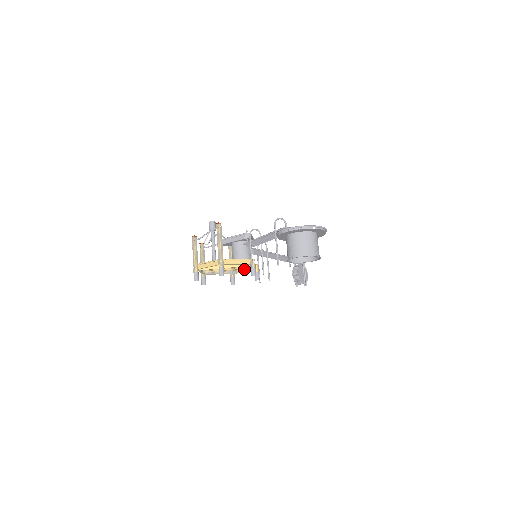
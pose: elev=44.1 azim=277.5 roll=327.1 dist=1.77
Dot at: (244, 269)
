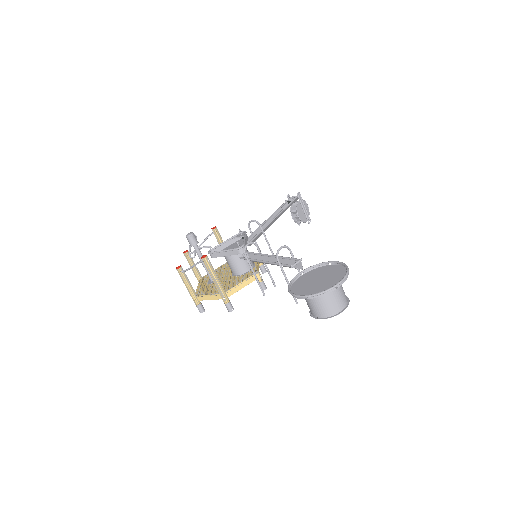
Dot at: occluded
